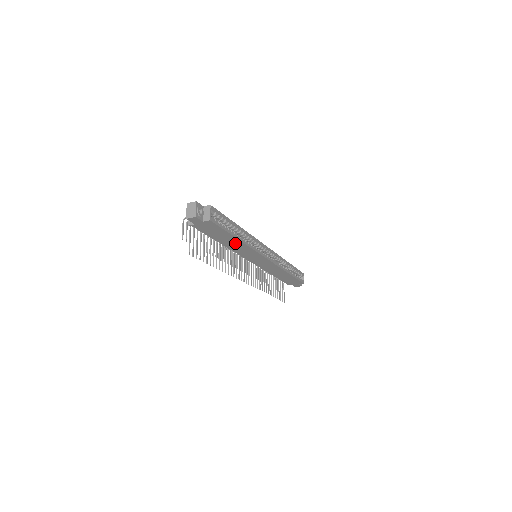
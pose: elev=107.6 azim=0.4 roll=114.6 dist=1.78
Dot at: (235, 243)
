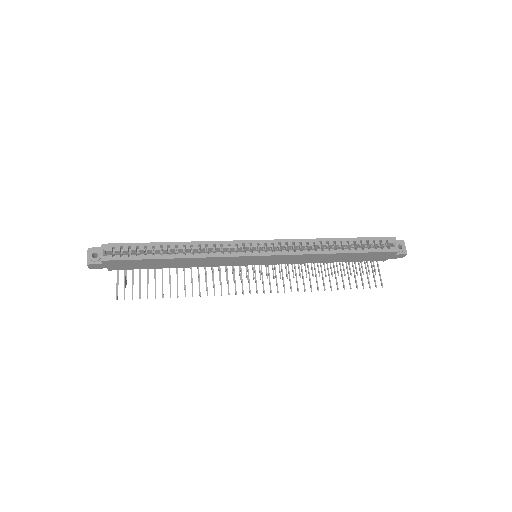
Dot at: (183, 261)
